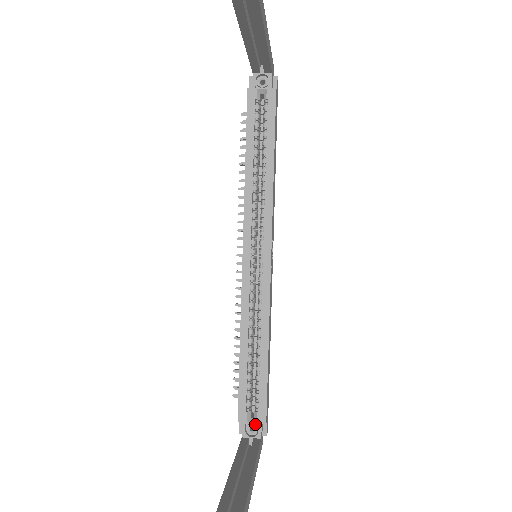
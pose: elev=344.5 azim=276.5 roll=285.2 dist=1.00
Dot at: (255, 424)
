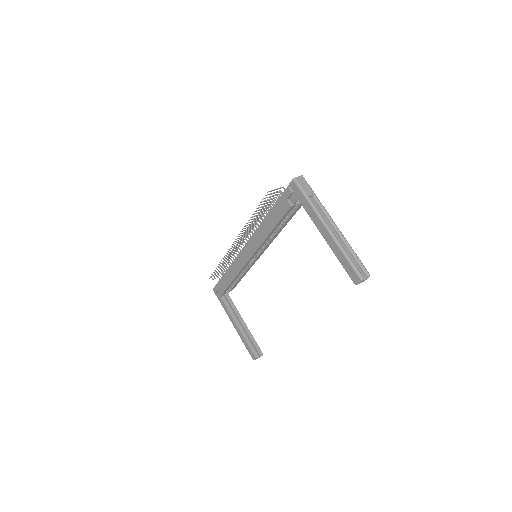
Dot at: occluded
